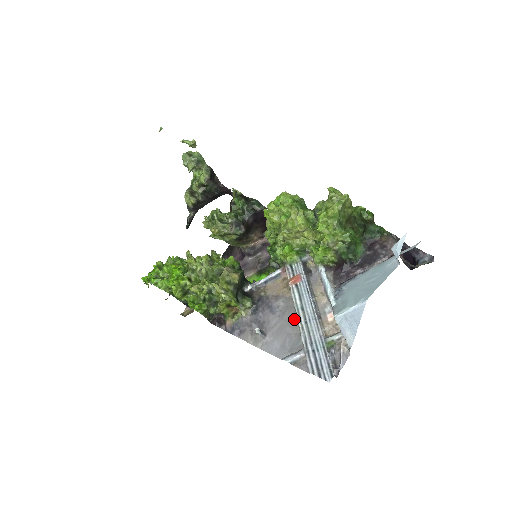
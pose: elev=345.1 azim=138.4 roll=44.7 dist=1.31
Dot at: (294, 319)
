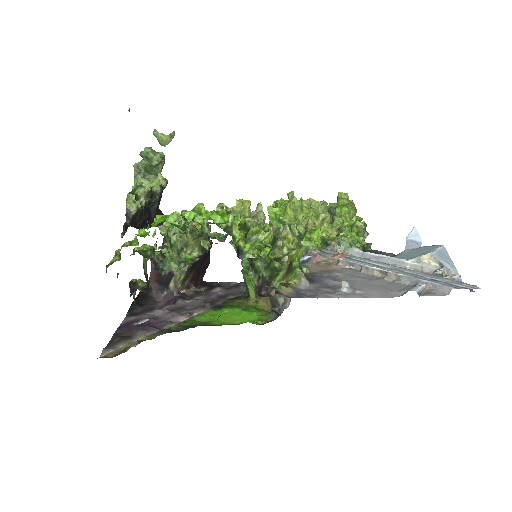
Dot at: (372, 276)
